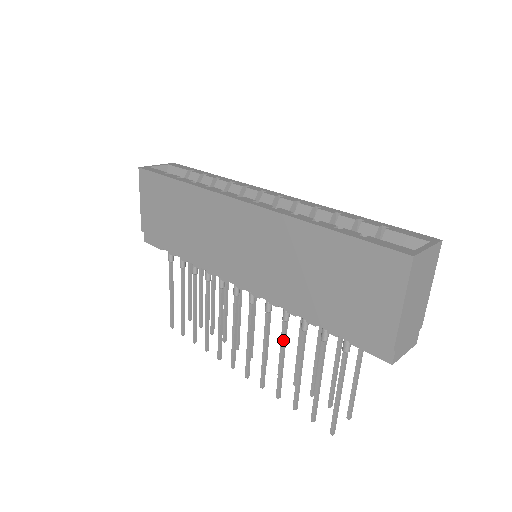
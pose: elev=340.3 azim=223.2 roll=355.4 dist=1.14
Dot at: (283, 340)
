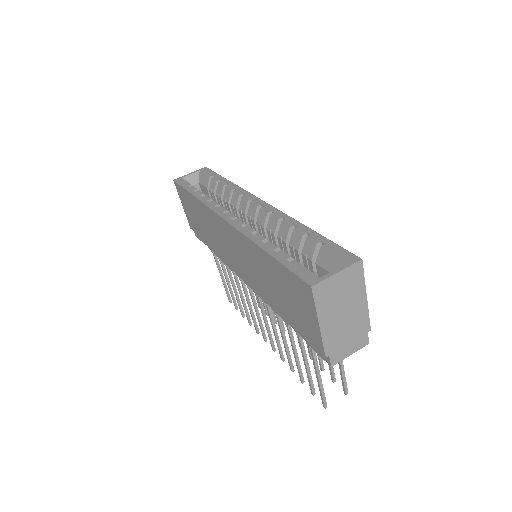
Dot at: (280, 329)
